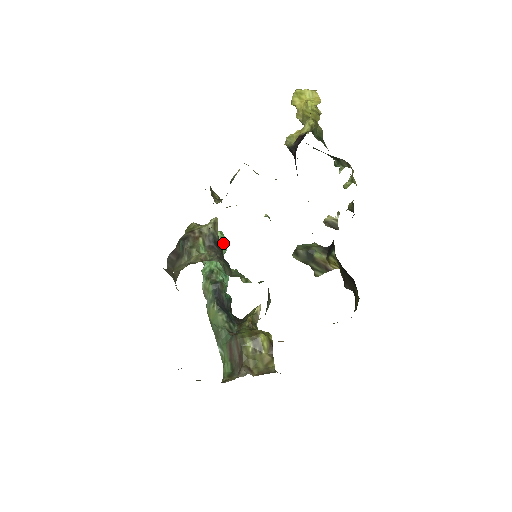
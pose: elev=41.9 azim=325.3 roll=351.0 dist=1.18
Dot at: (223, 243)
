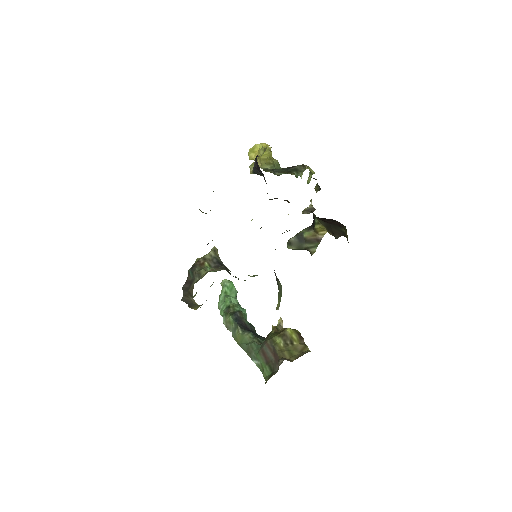
Dot at: (232, 286)
